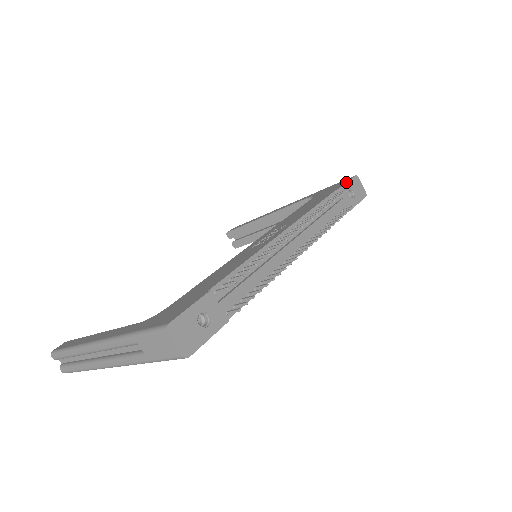
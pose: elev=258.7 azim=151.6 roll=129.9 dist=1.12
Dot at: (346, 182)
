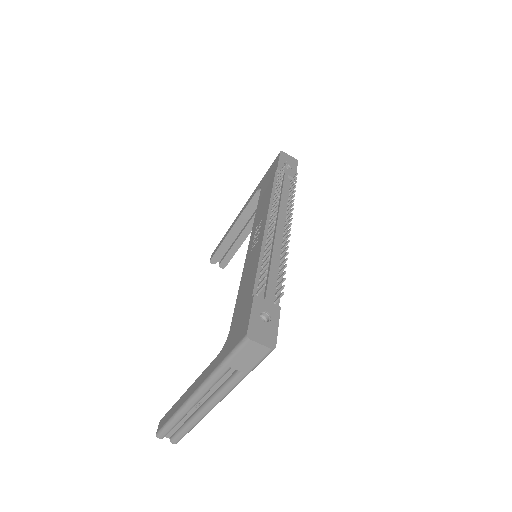
Dot at: (278, 161)
